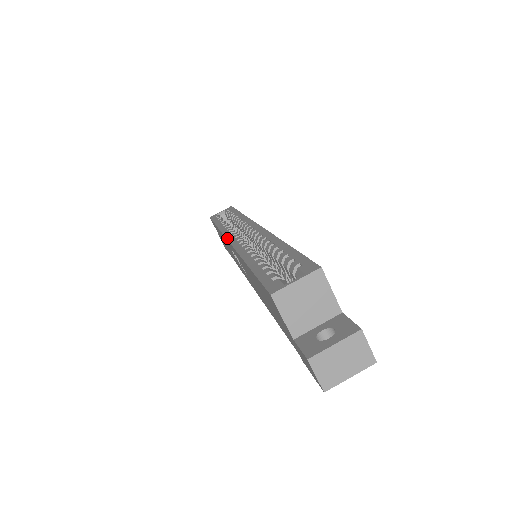
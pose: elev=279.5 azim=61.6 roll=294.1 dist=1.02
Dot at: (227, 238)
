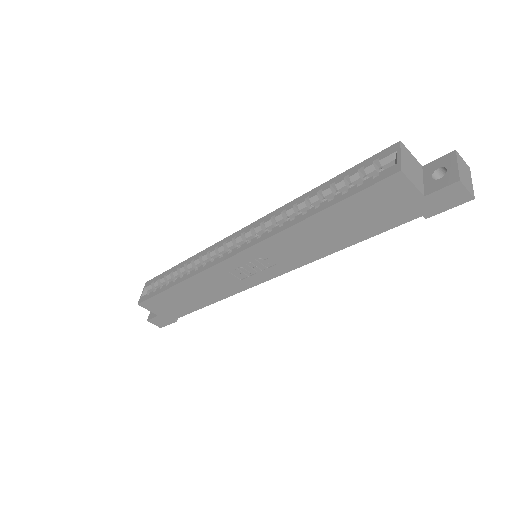
Dot at: (228, 257)
